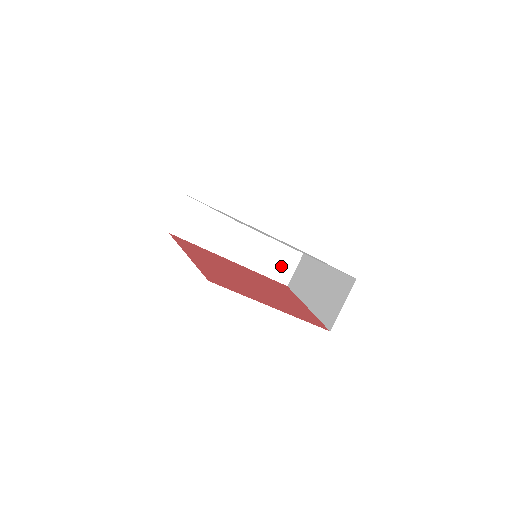
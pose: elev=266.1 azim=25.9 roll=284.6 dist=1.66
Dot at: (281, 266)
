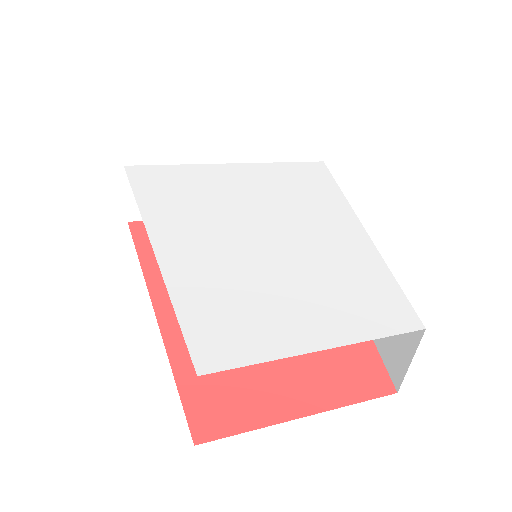
Dot at: occluded
